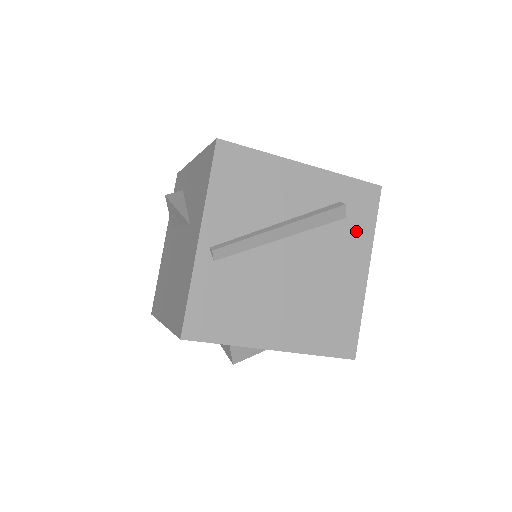
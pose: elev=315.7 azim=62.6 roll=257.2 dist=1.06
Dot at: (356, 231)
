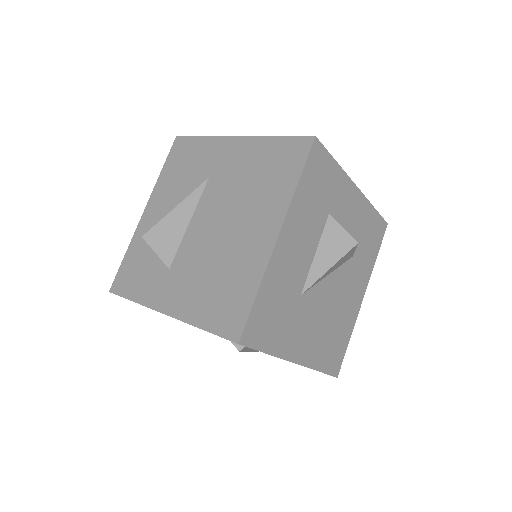
Dot at: occluded
